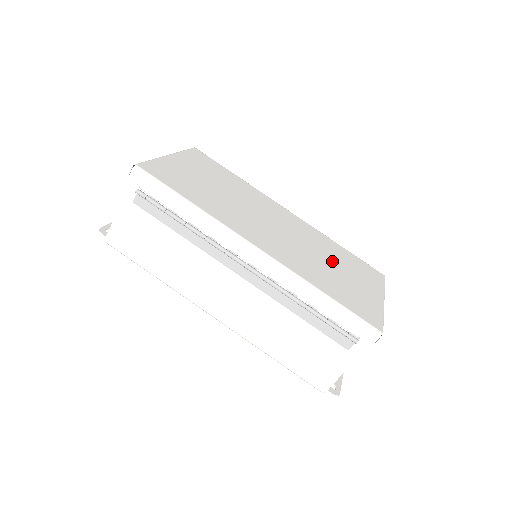
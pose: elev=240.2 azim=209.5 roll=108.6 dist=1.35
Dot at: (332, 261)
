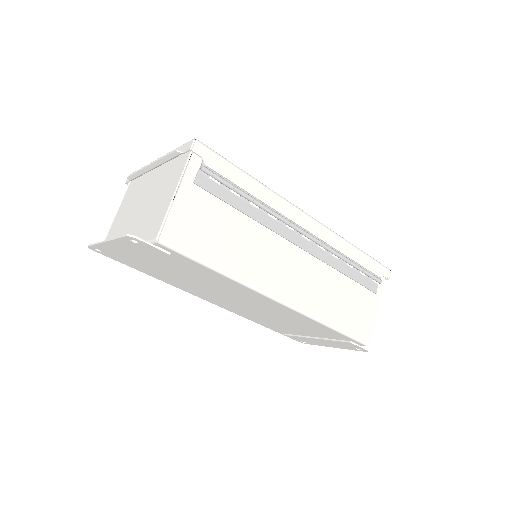
Dot at: occluded
